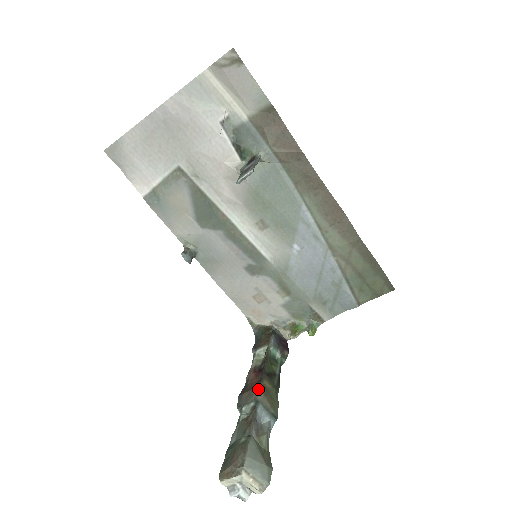
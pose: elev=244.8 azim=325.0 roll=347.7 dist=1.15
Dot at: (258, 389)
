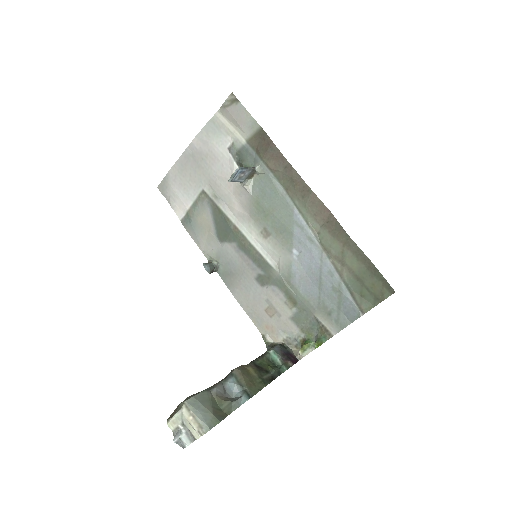
Dot at: (237, 367)
